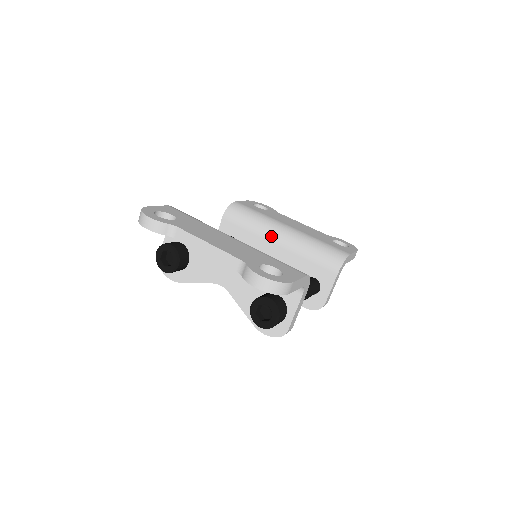
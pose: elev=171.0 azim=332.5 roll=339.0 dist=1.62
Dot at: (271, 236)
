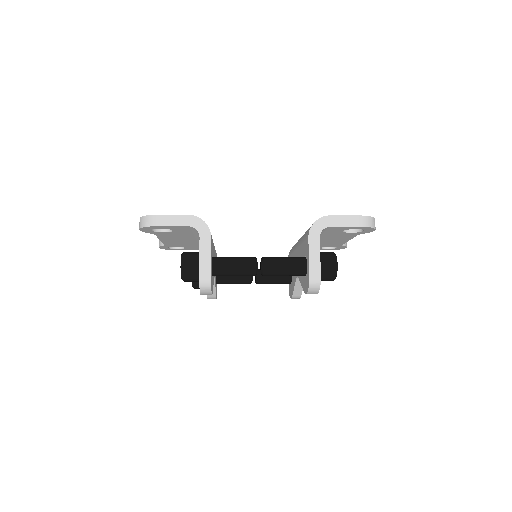
Dot at: (296, 245)
